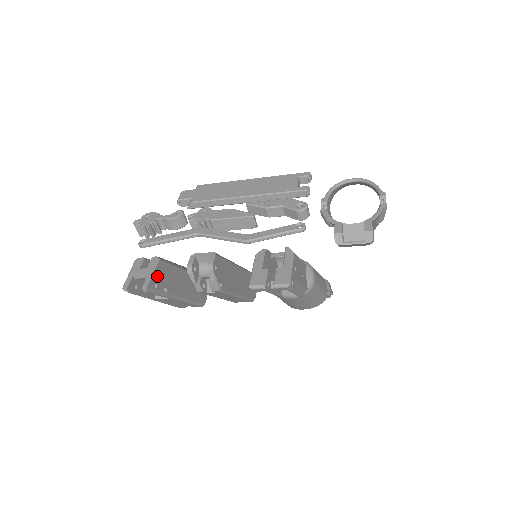
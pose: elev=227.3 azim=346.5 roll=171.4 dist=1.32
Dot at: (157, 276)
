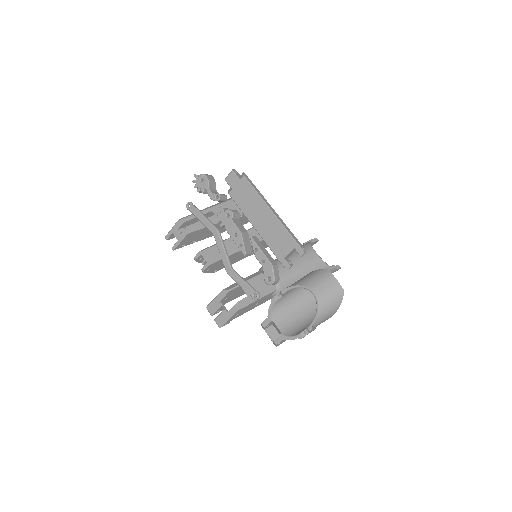
Dot at: (185, 241)
